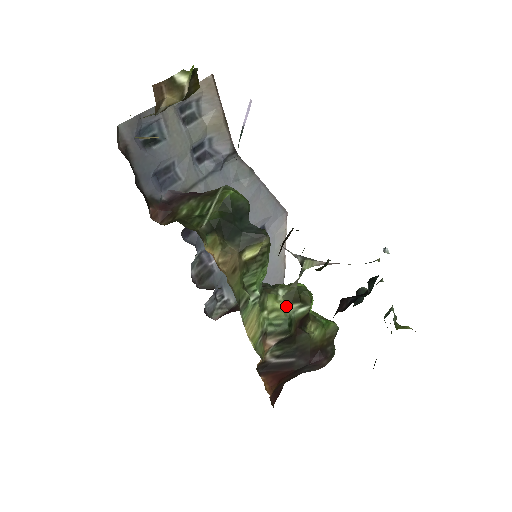
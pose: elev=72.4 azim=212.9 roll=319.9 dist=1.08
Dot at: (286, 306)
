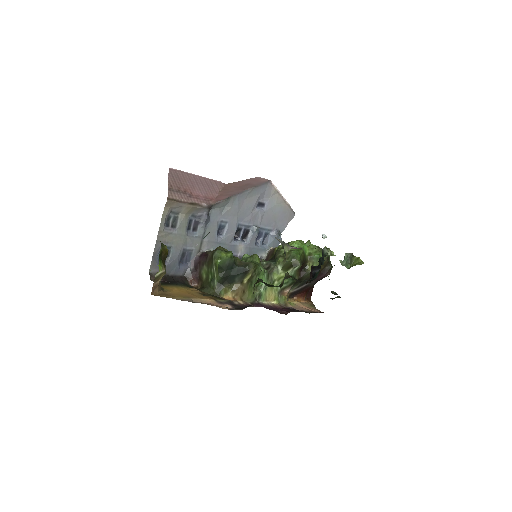
Dot at: occluded
